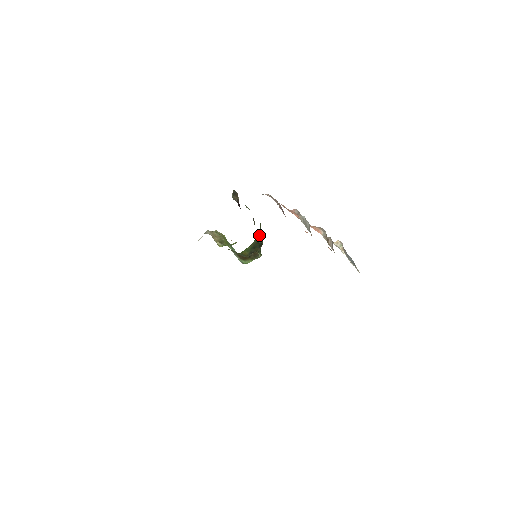
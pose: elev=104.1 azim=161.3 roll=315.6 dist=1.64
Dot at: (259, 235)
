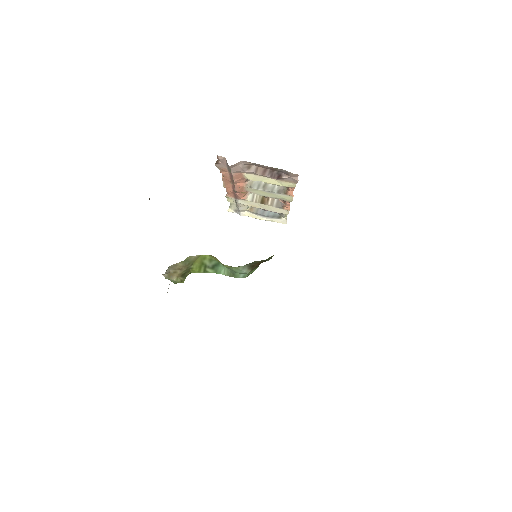
Dot at: occluded
